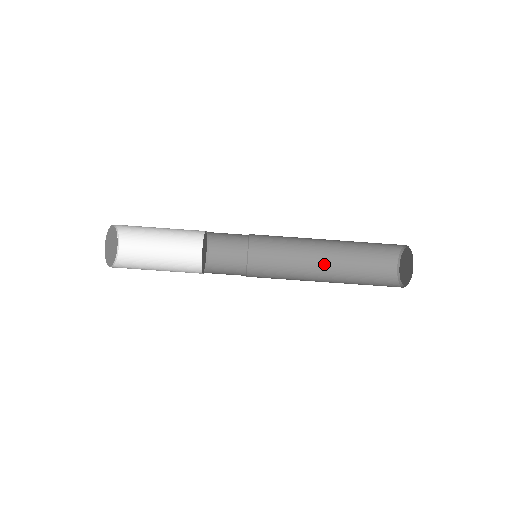
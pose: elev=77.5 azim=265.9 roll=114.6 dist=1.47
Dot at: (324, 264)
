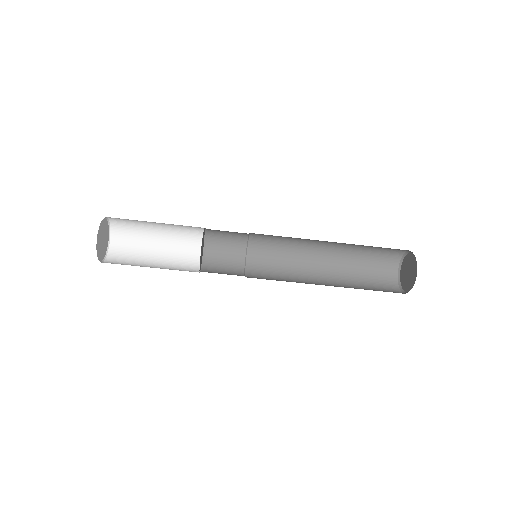
Dot at: (324, 265)
